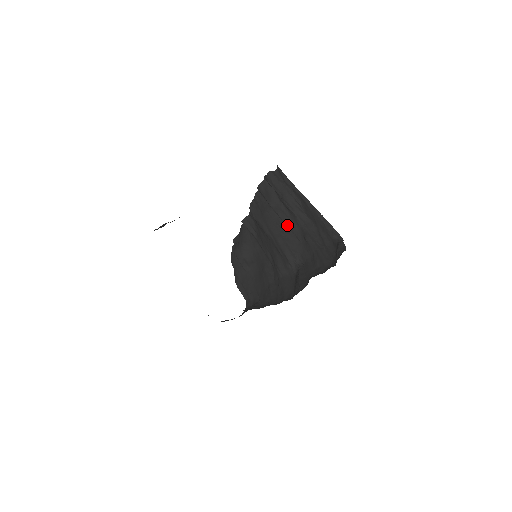
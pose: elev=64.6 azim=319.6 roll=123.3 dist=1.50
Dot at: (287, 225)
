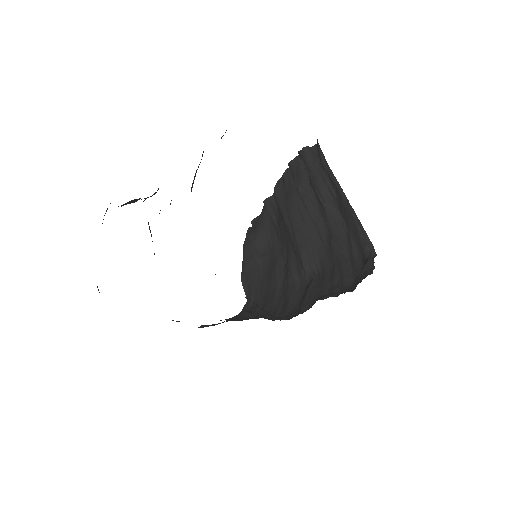
Dot at: (312, 219)
